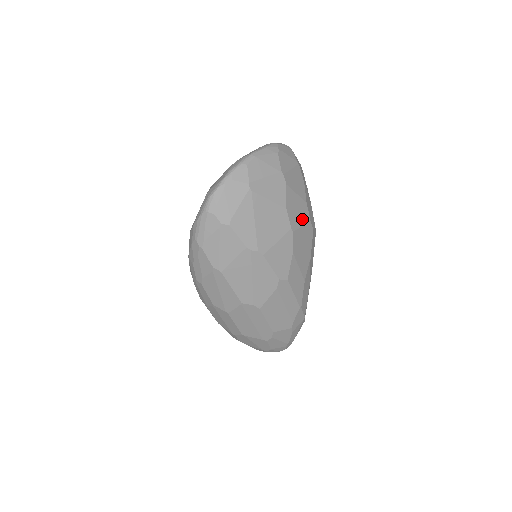
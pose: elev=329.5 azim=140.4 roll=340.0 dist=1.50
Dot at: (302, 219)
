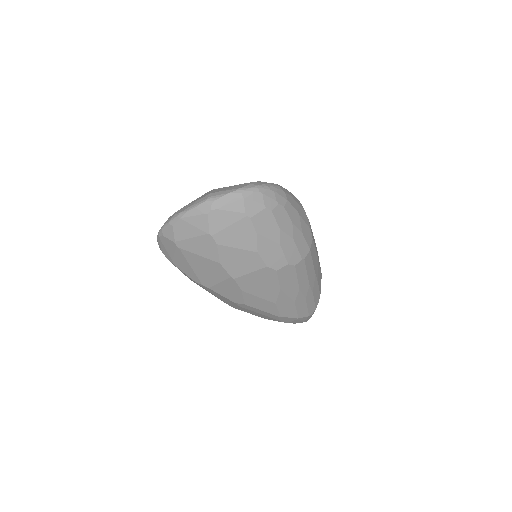
Dot at: (250, 267)
